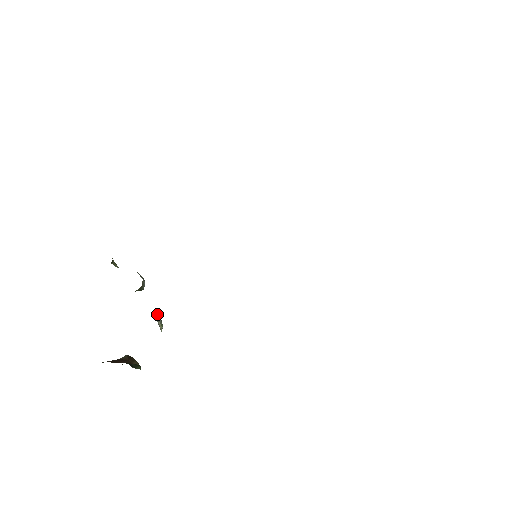
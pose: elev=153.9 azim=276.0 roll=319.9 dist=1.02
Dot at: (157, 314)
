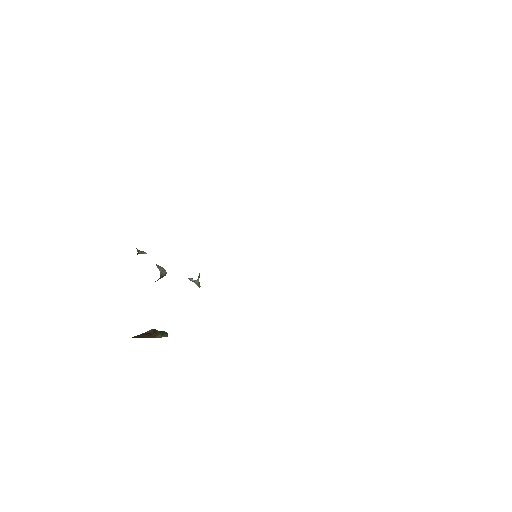
Dot at: (190, 279)
